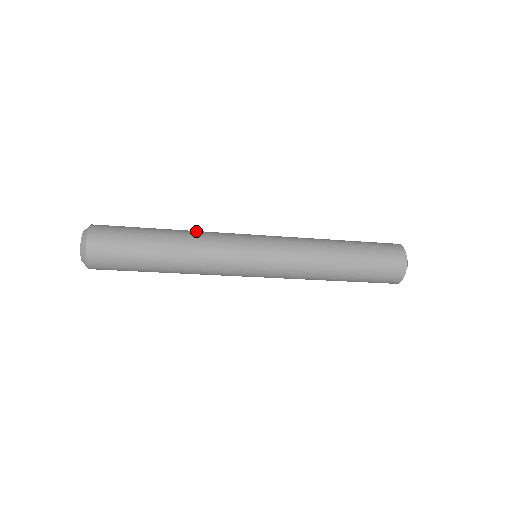
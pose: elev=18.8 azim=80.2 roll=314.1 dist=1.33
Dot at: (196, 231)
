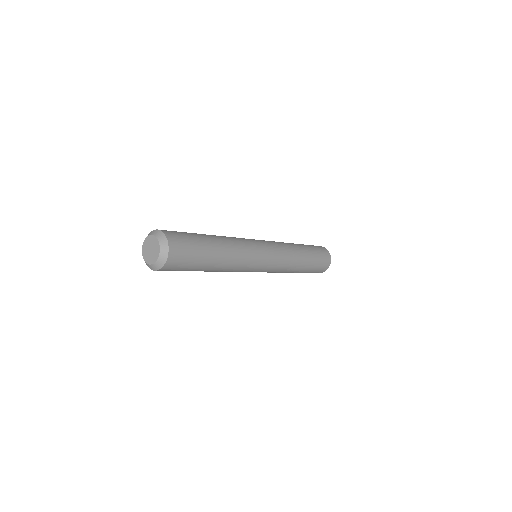
Dot at: occluded
